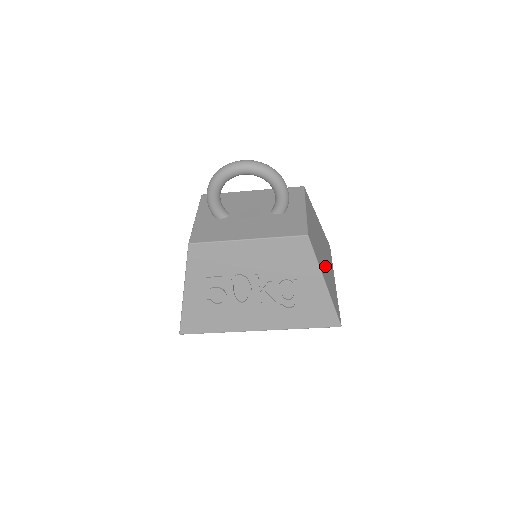
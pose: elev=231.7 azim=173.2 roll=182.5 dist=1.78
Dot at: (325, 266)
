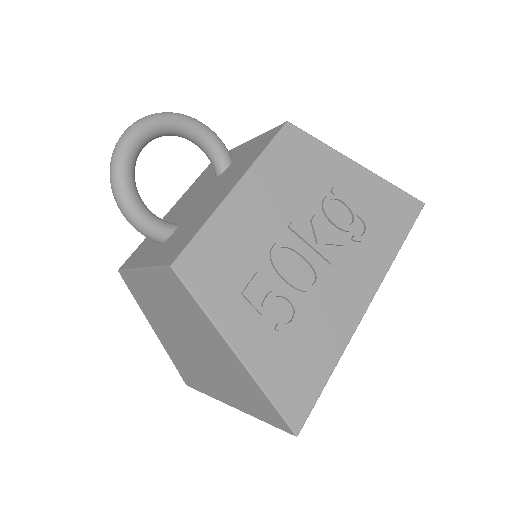
Dot at: occluded
